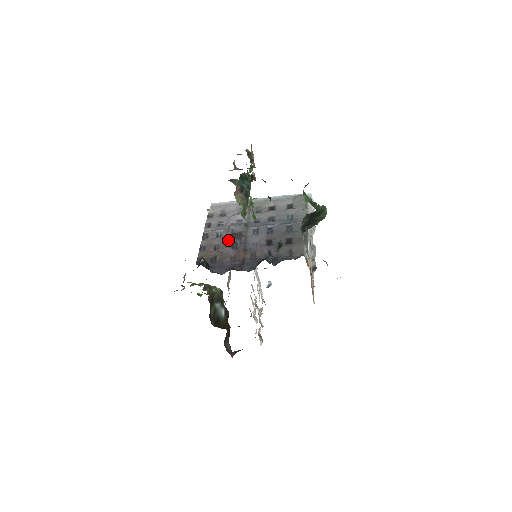
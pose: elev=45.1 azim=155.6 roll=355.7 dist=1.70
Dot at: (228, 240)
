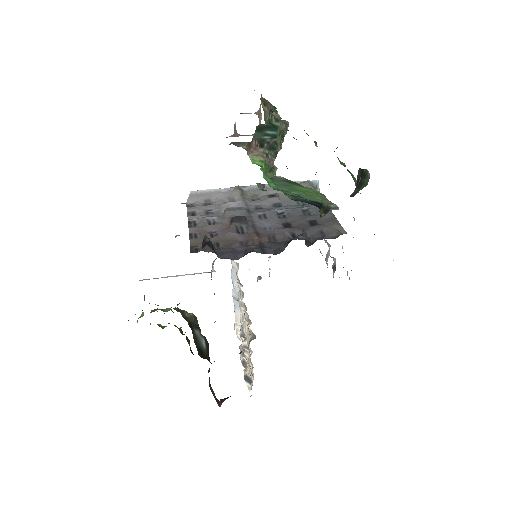
Dot at: (229, 225)
